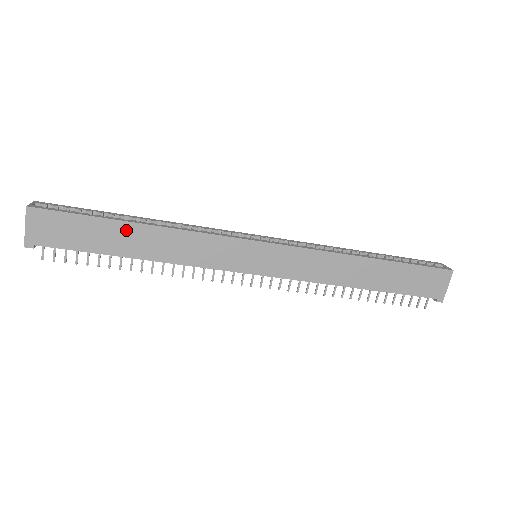
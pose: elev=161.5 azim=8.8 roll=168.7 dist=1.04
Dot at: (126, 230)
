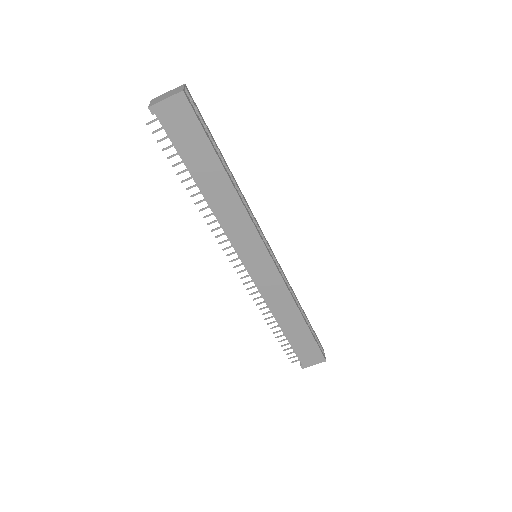
Dot at: (217, 170)
